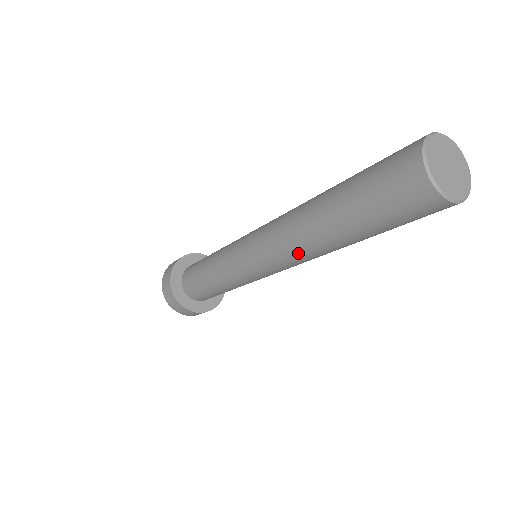
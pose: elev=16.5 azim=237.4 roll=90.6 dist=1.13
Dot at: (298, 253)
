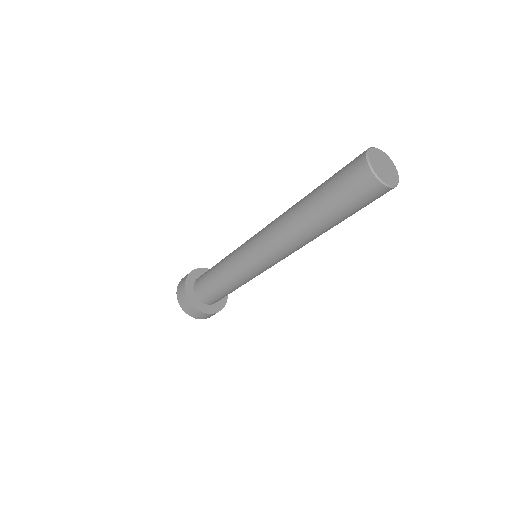
Dot at: (290, 242)
